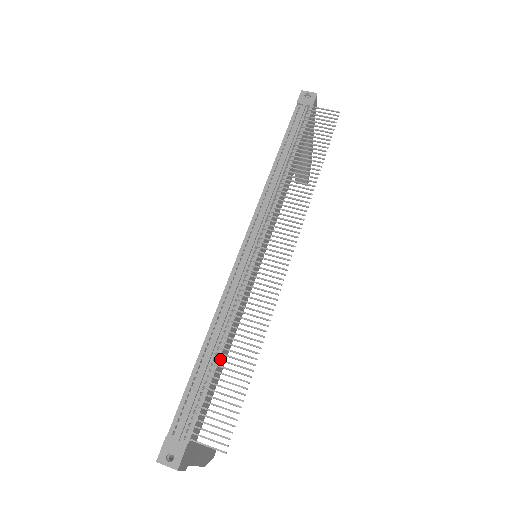
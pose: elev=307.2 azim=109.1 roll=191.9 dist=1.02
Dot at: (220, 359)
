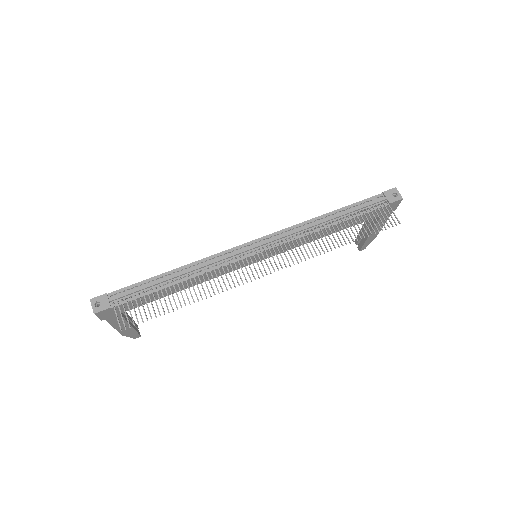
Dot at: (170, 286)
